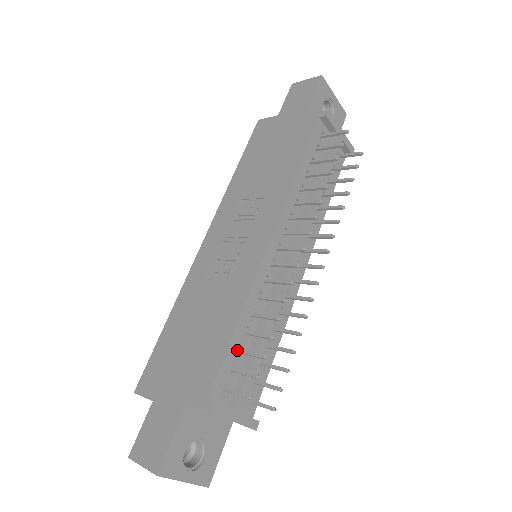
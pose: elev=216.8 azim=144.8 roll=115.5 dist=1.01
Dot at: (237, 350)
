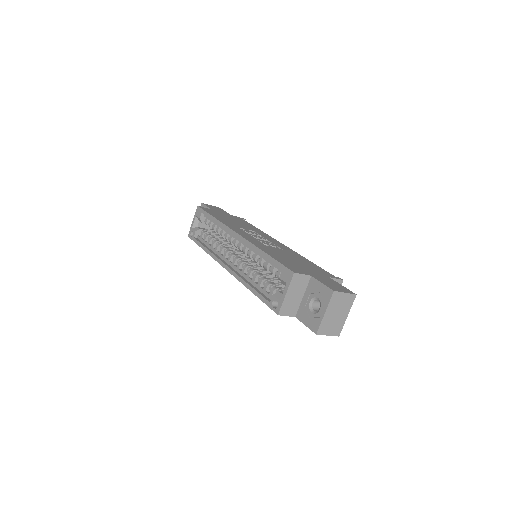
Dot at: occluded
